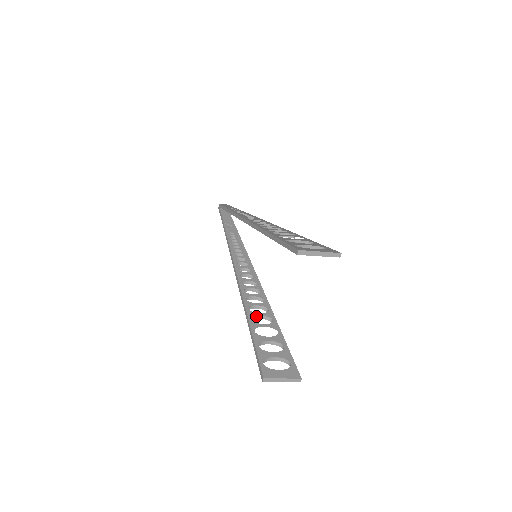
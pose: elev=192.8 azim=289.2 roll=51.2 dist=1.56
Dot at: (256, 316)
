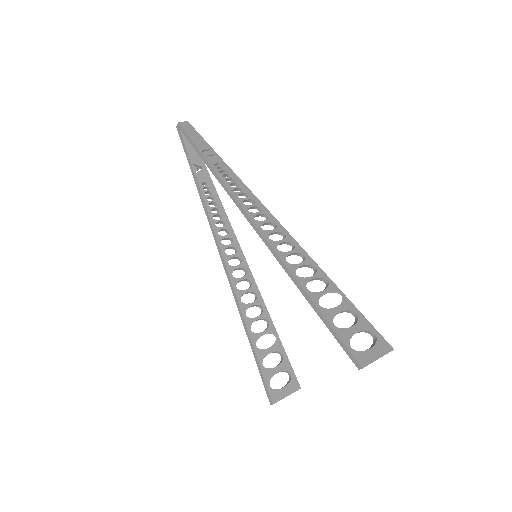
Dot at: occluded
